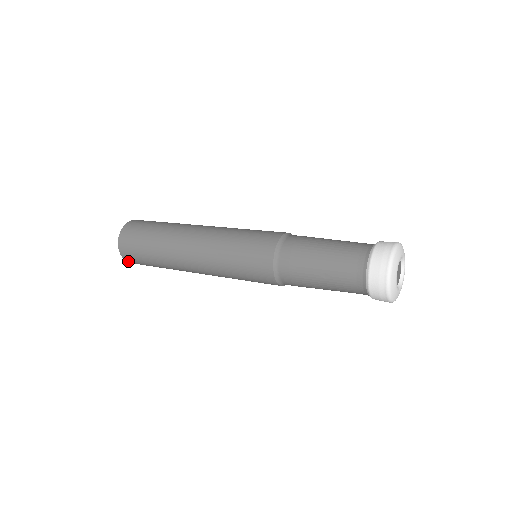
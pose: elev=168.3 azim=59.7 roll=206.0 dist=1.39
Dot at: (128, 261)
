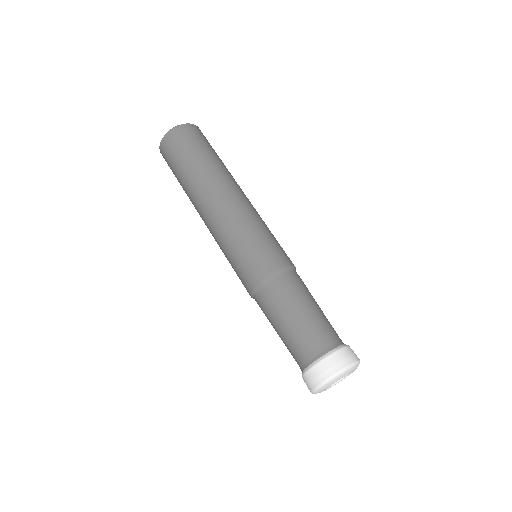
Dot at: occluded
